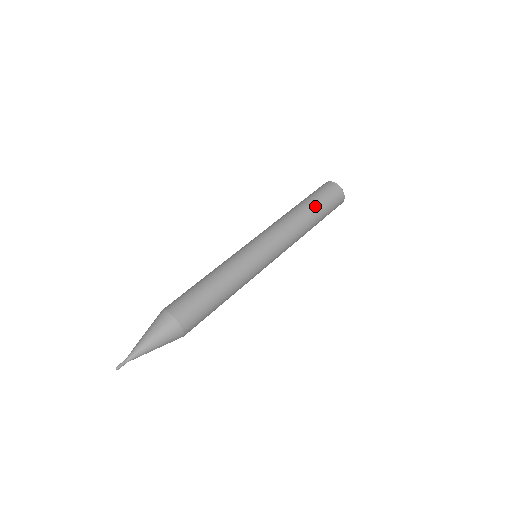
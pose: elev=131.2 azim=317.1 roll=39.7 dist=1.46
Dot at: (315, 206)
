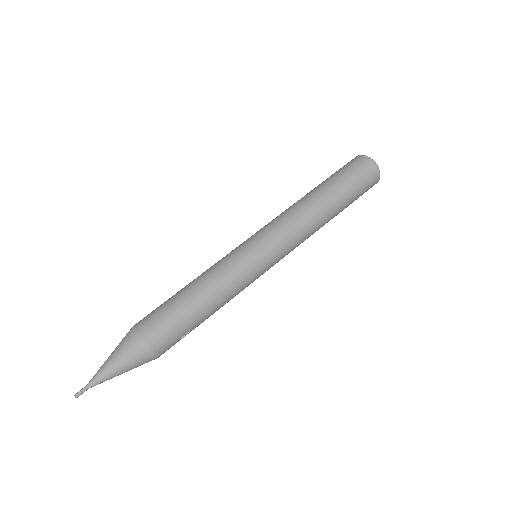
Dot at: (331, 185)
